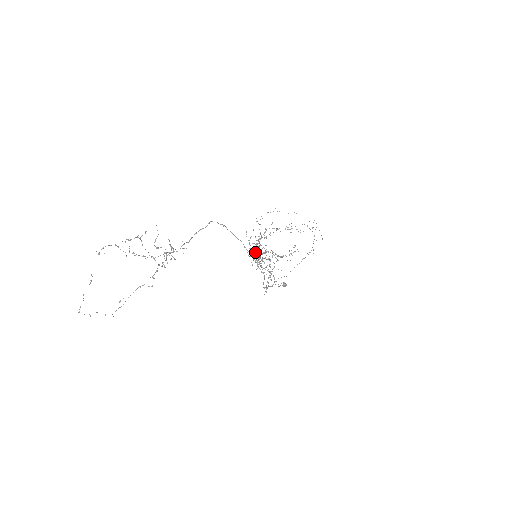
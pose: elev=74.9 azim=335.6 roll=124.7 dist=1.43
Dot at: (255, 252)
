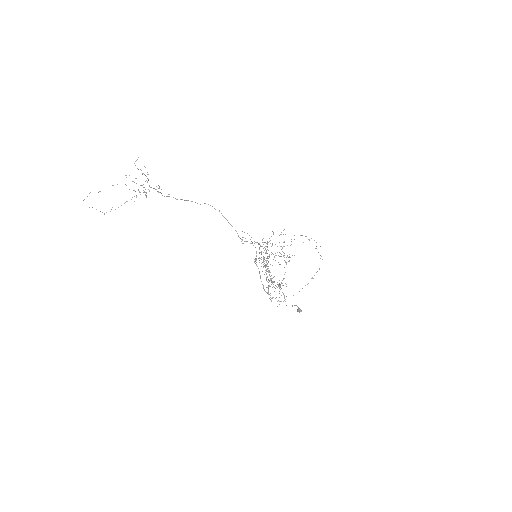
Dot at: (268, 270)
